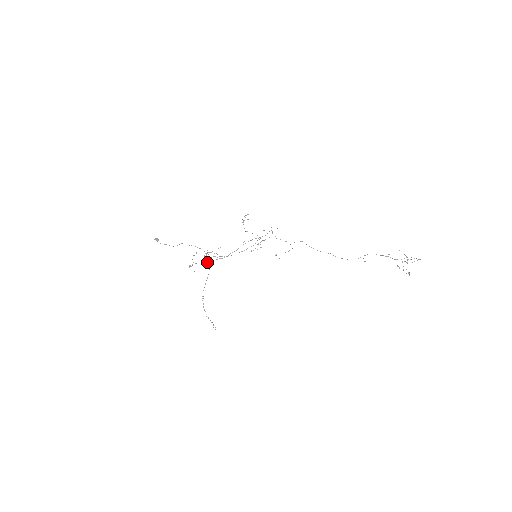
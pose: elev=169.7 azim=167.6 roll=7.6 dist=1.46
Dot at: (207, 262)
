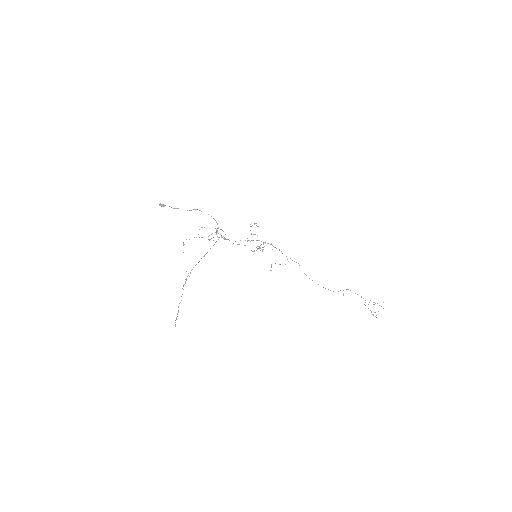
Dot at: occluded
